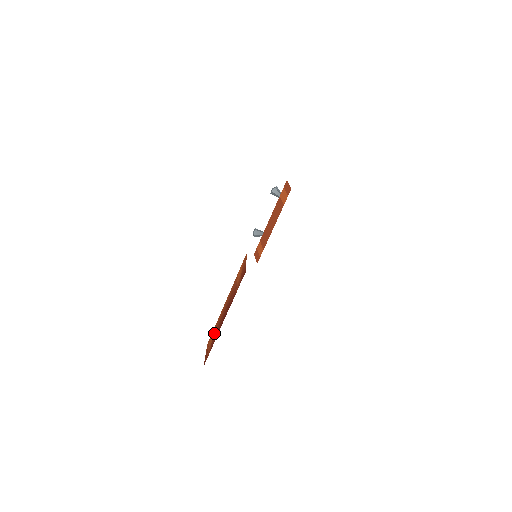
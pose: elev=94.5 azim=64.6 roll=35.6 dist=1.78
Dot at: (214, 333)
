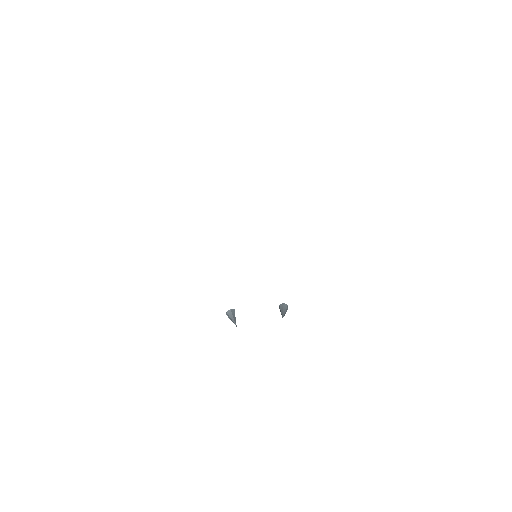
Dot at: occluded
